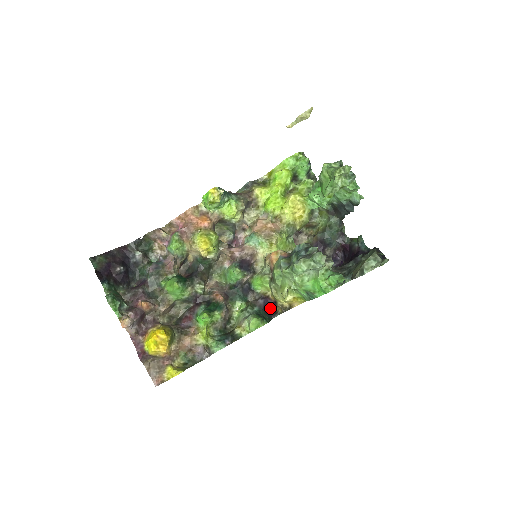
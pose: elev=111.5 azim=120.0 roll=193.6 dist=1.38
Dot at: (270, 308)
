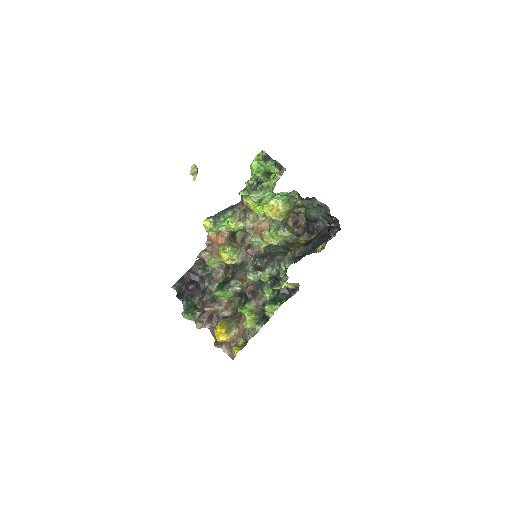
Dot at: (287, 289)
